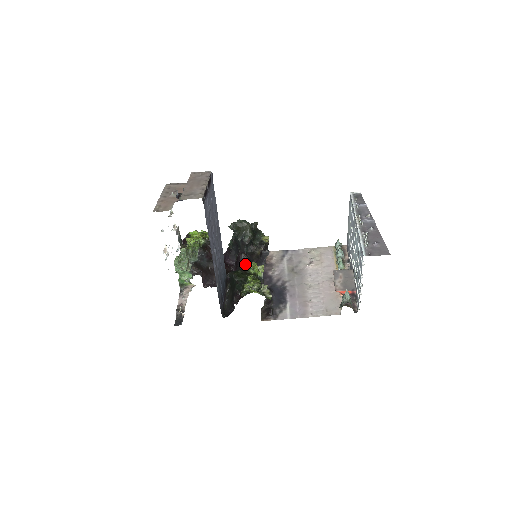
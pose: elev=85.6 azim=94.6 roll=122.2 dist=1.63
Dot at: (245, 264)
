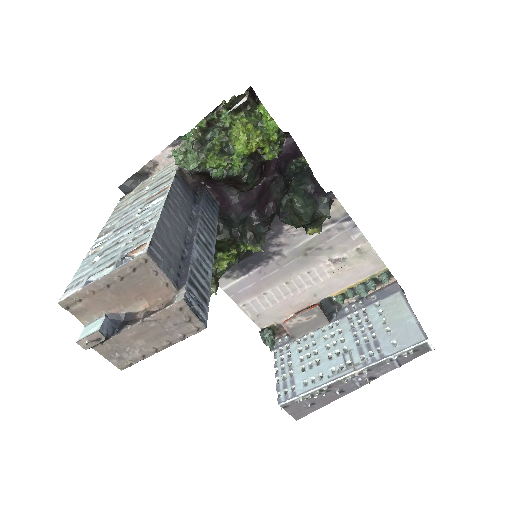
Dot at: (245, 236)
